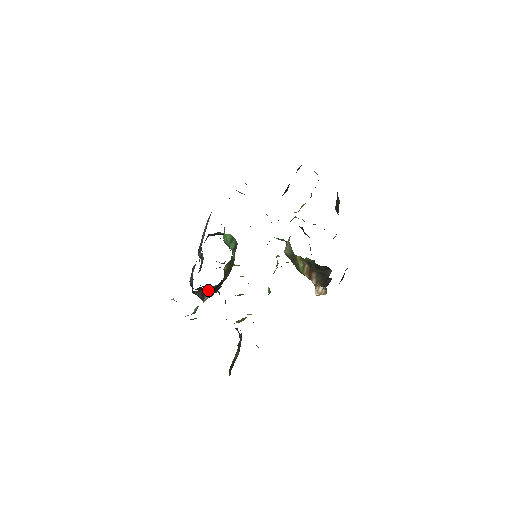
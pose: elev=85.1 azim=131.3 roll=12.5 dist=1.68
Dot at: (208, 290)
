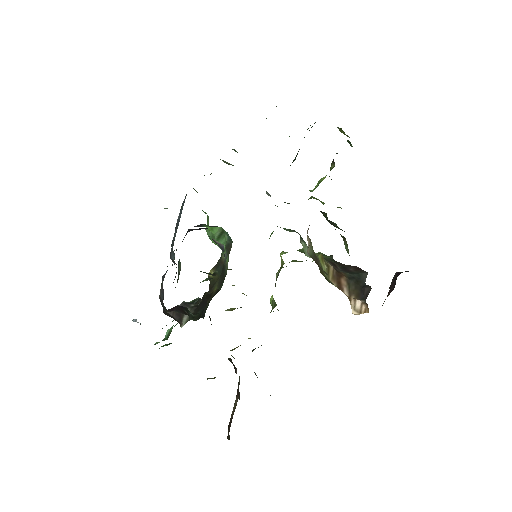
Dot at: (189, 312)
